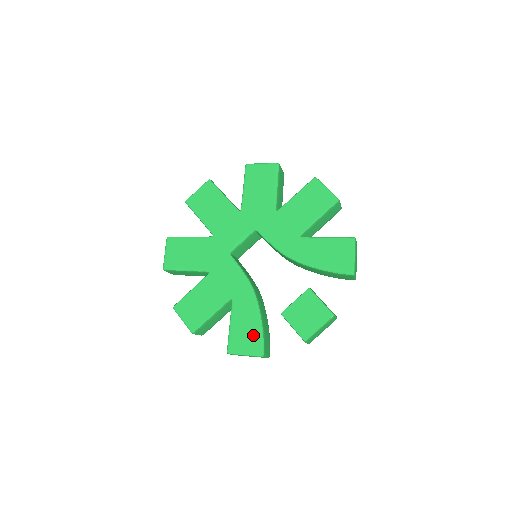
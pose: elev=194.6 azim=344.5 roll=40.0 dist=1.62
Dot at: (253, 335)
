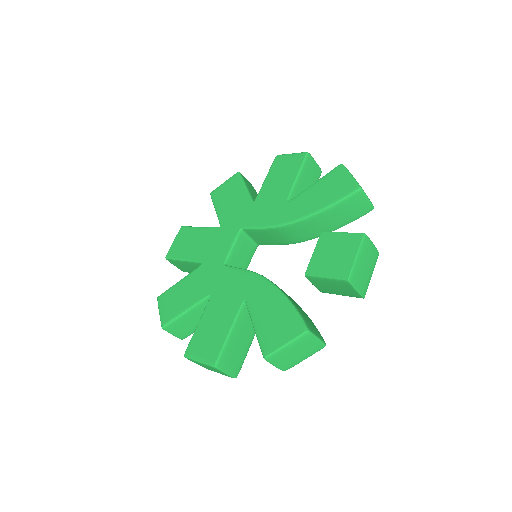
Dot at: (285, 317)
